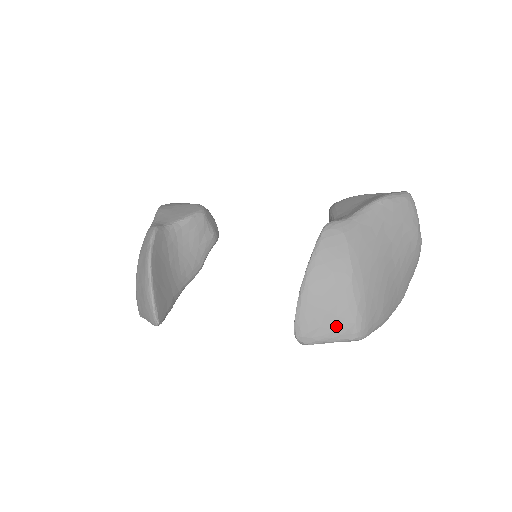
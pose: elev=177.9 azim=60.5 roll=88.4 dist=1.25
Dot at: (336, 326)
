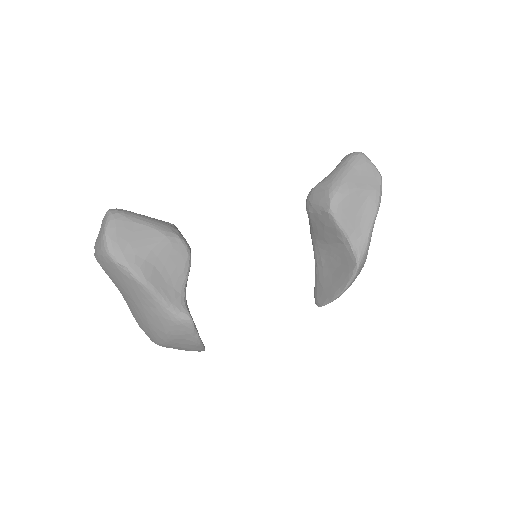
Dot at: occluded
